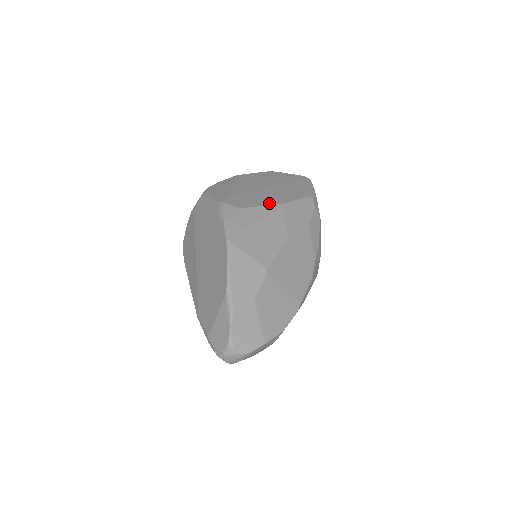
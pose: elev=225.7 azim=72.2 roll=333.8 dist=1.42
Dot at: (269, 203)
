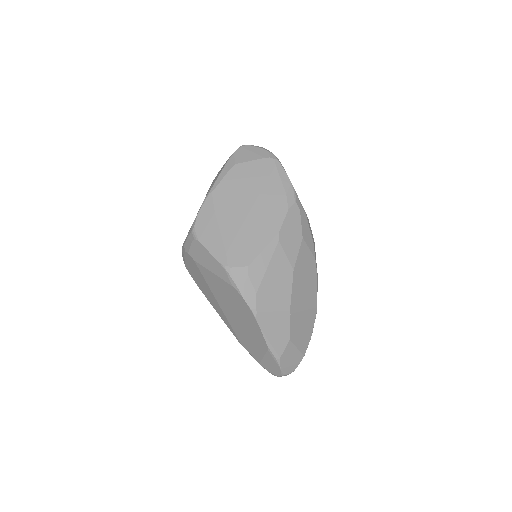
Dot at: (265, 242)
